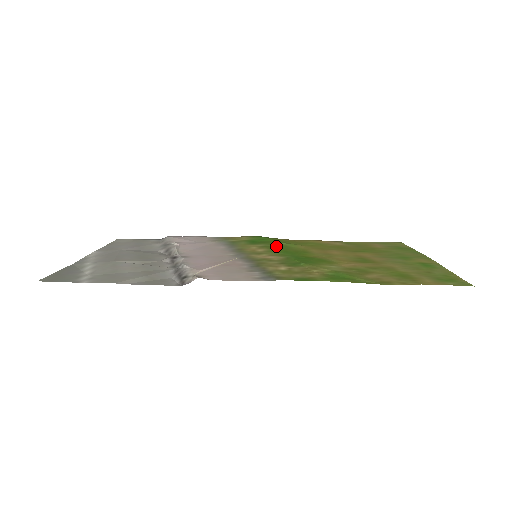
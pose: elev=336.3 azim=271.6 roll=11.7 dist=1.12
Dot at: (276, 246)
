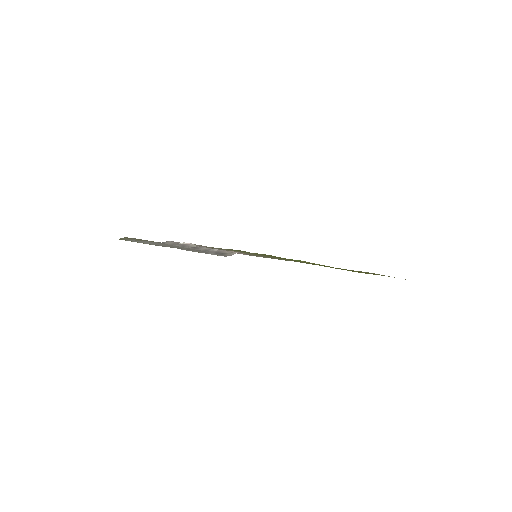
Dot at: occluded
